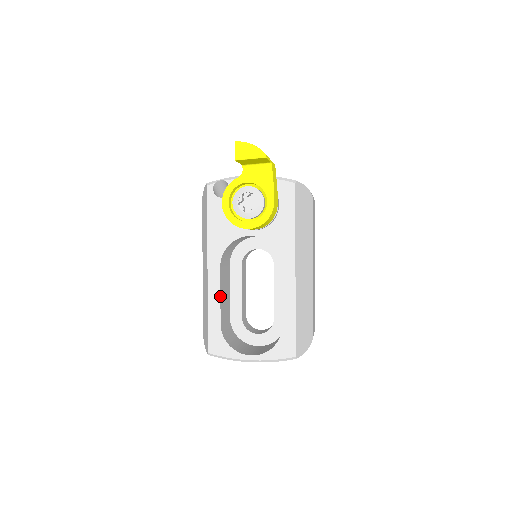
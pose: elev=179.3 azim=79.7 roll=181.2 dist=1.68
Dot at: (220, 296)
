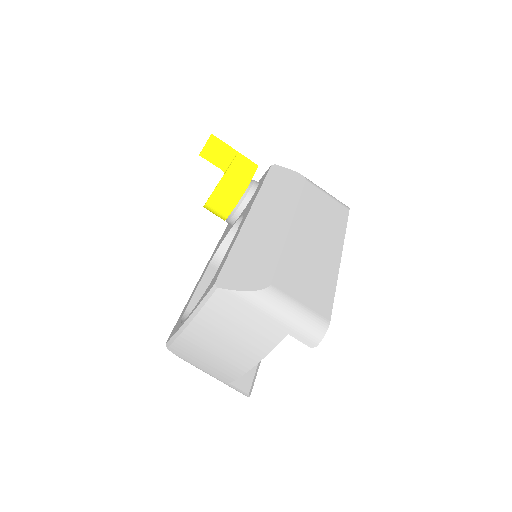
Dot at: (198, 286)
